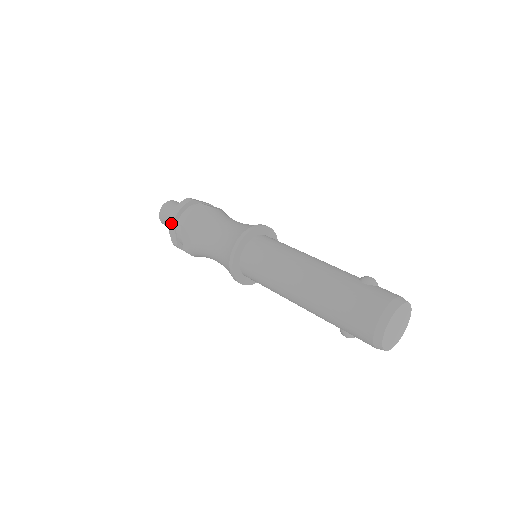
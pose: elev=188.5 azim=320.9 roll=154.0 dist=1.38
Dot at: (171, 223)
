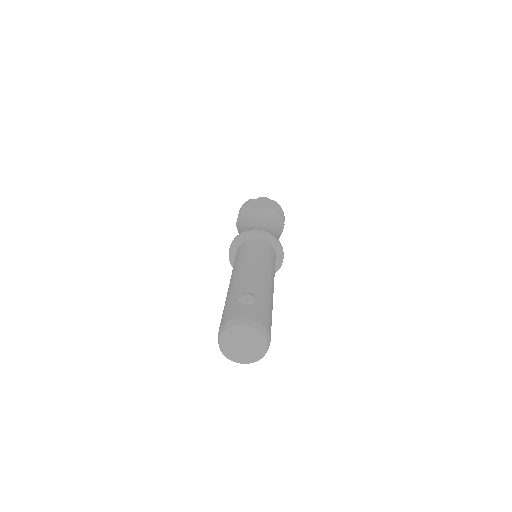
Dot at: occluded
